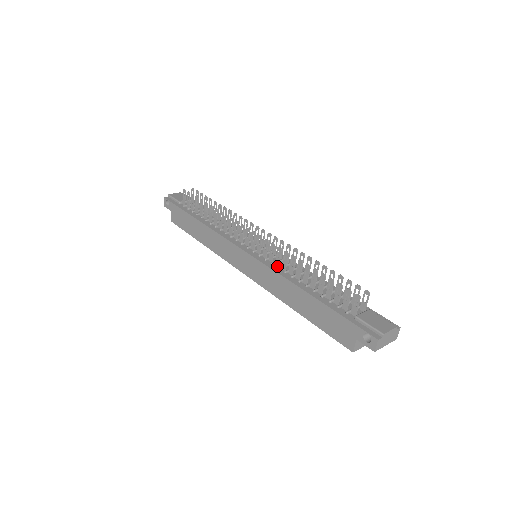
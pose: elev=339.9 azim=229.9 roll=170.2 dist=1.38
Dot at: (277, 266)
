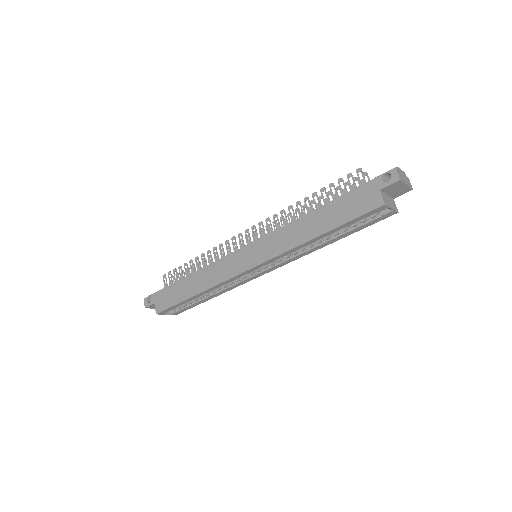
Dot at: occluded
